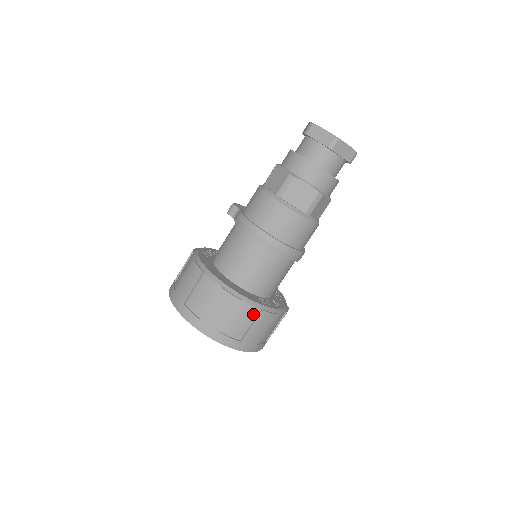
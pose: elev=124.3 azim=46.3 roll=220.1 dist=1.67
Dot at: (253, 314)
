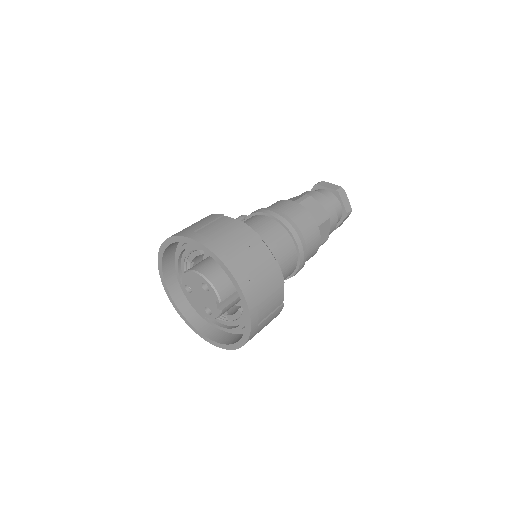
Dot at: (267, 260)
